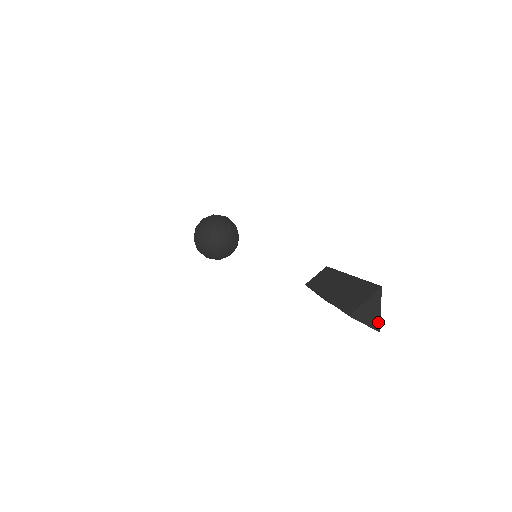
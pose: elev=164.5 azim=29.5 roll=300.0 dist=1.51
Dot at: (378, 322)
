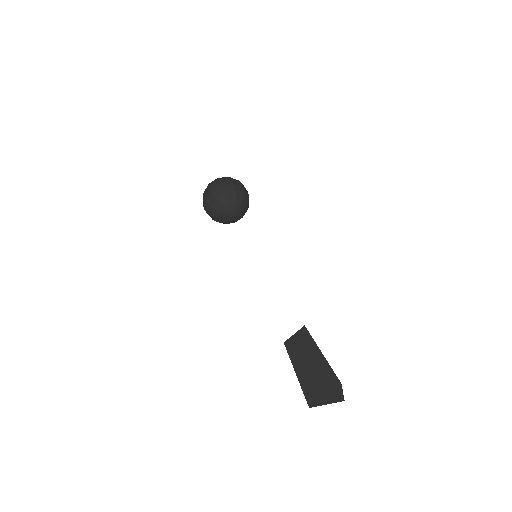
Dot at: (342, 398)
